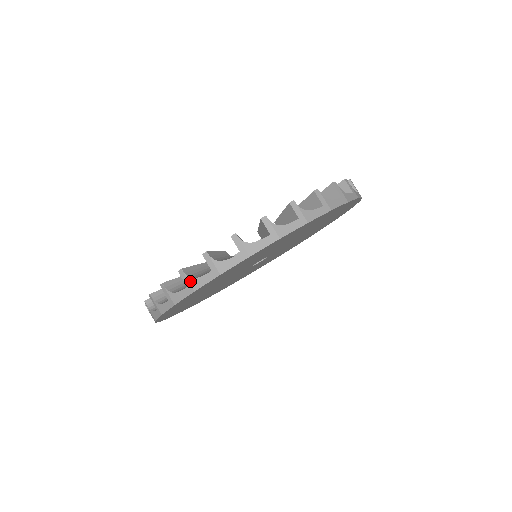
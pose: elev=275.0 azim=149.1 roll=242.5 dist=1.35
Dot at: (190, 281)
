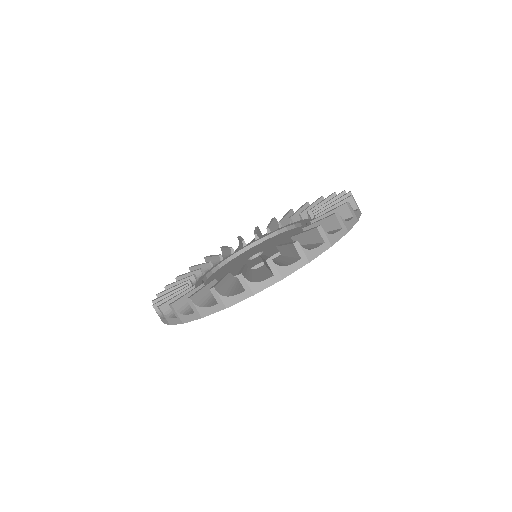
Dot at: (279, 269)
